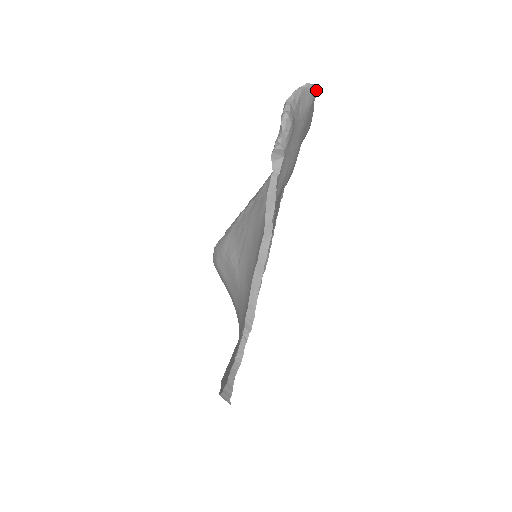
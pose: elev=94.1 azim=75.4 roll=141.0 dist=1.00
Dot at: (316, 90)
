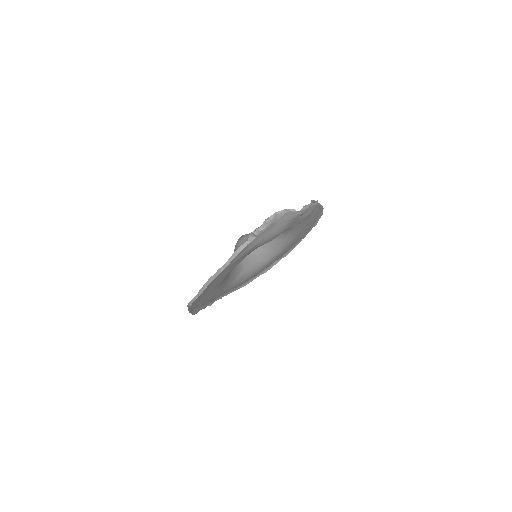
Dot at: (301, 213)
